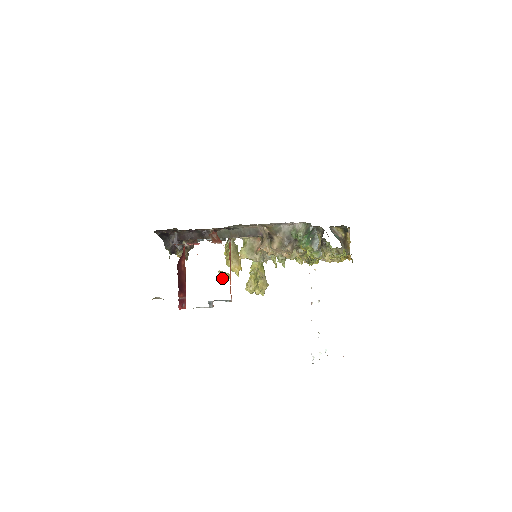
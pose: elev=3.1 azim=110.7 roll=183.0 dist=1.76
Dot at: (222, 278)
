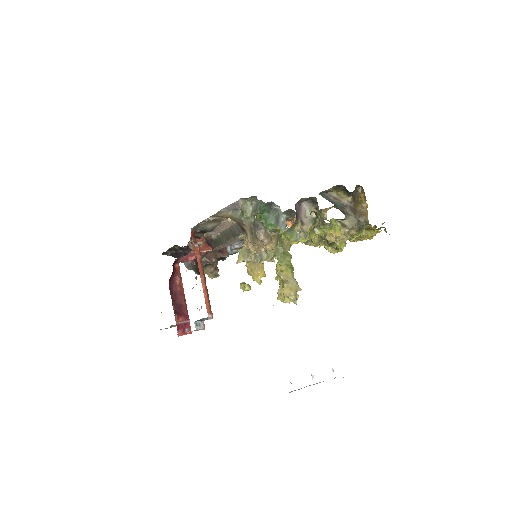
Dot at: occluded
